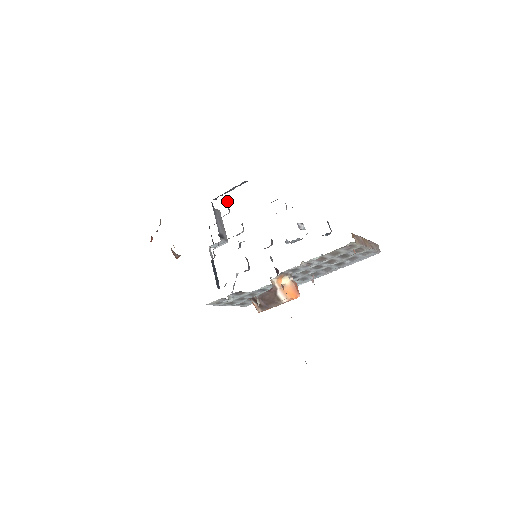
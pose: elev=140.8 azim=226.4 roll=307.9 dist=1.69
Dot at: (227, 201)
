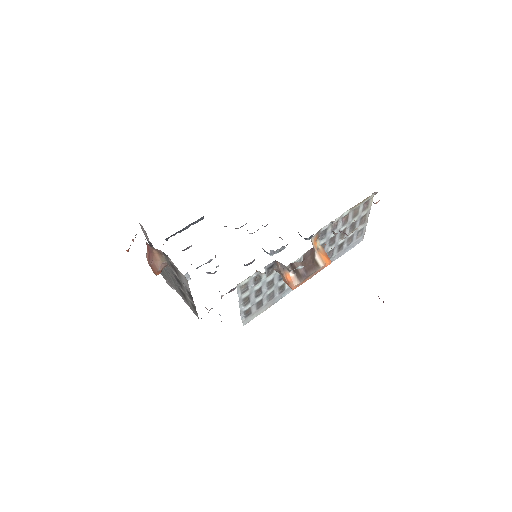
Dot at: occluded
